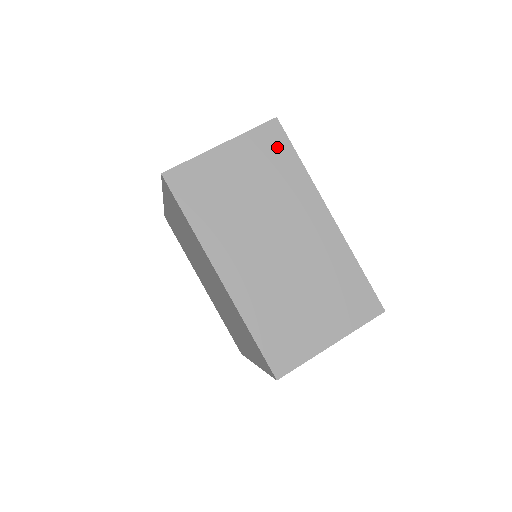
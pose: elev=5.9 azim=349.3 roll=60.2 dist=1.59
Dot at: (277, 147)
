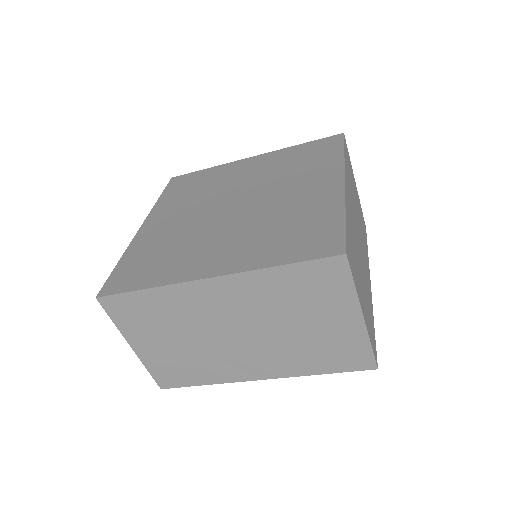
Dot at: occluded
